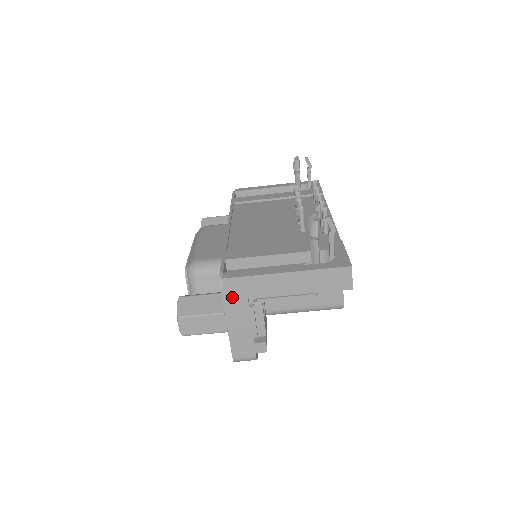
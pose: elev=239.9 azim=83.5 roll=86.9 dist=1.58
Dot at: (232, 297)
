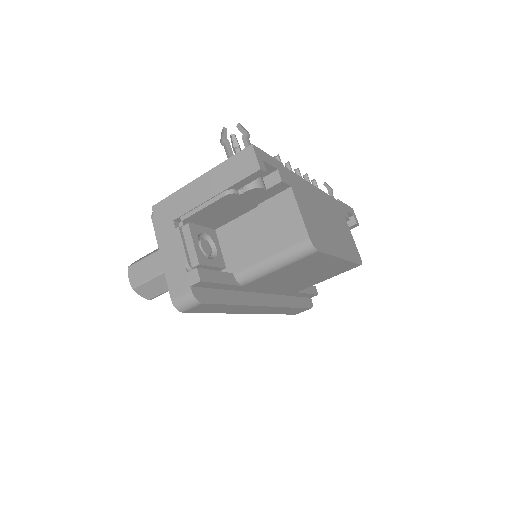
Dot at: (161, 223)
